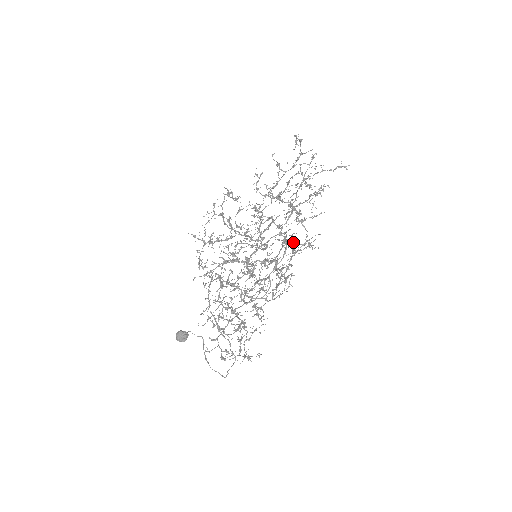
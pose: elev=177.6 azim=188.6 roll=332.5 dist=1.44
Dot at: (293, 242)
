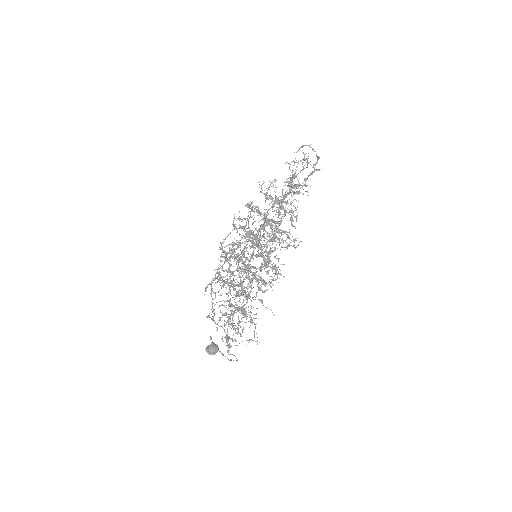
Dot at: (296, 247)
